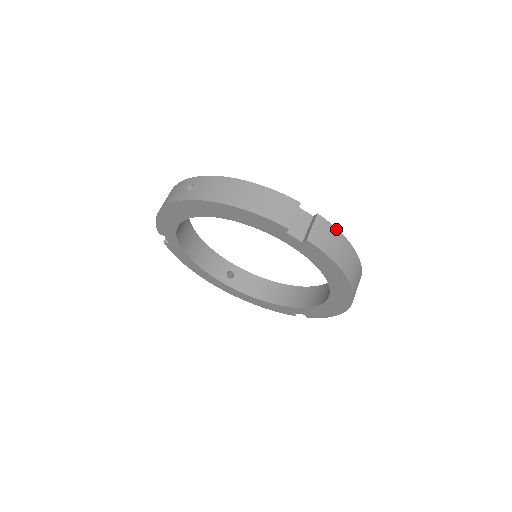
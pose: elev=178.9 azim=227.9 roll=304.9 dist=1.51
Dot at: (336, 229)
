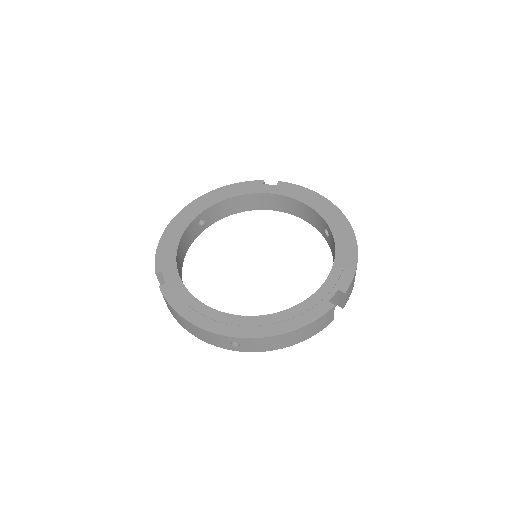
Dot at: occluded
